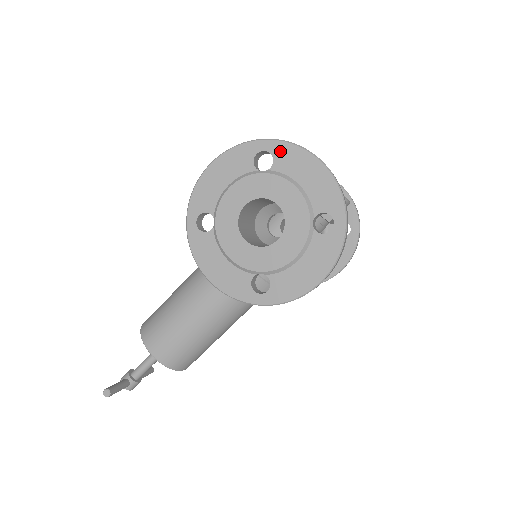
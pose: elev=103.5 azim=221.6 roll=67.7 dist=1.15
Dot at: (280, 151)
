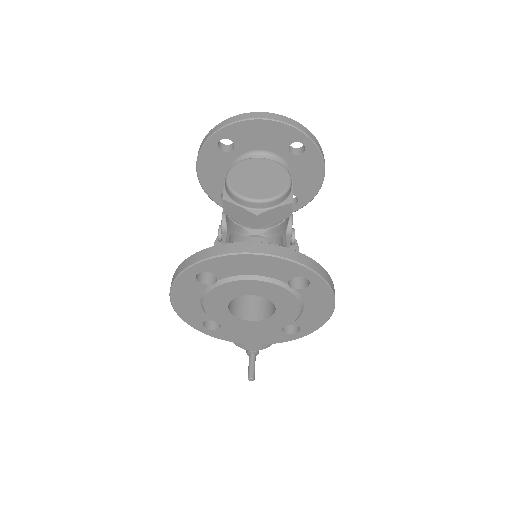
Dot at: (211, 267)
